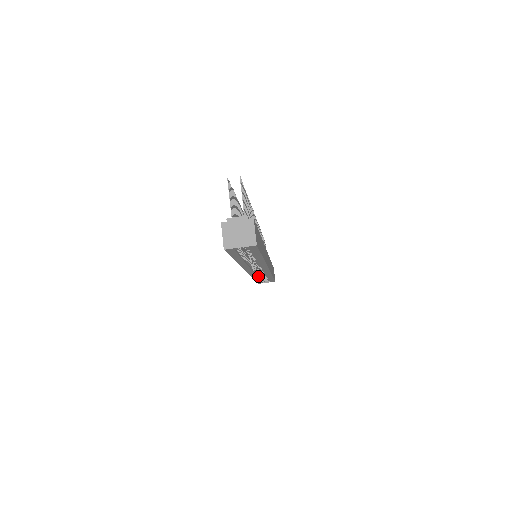
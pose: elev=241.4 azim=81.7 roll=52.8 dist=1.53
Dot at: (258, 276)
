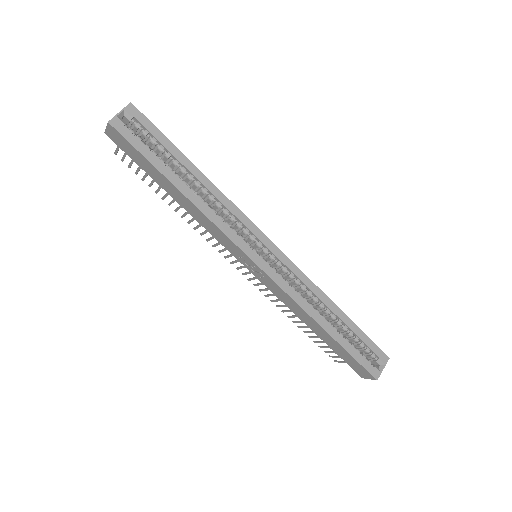
Dot at: (320, 318)
